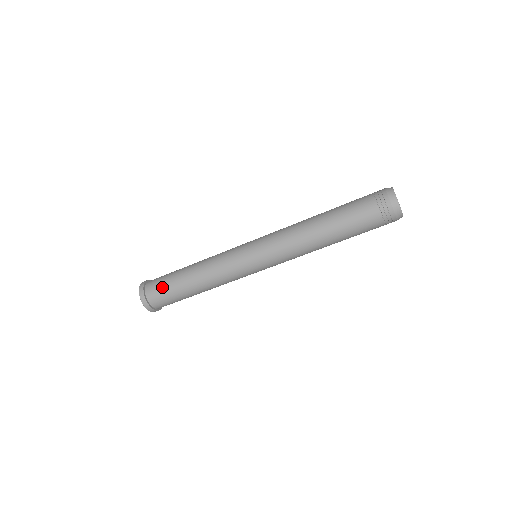
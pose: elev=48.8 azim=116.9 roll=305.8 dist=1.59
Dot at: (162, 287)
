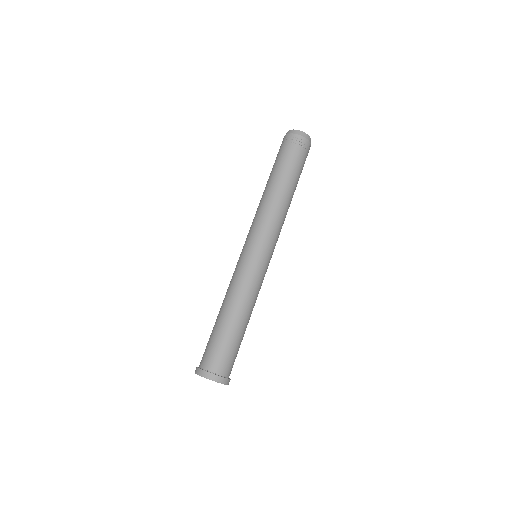
Dot at: occluded
